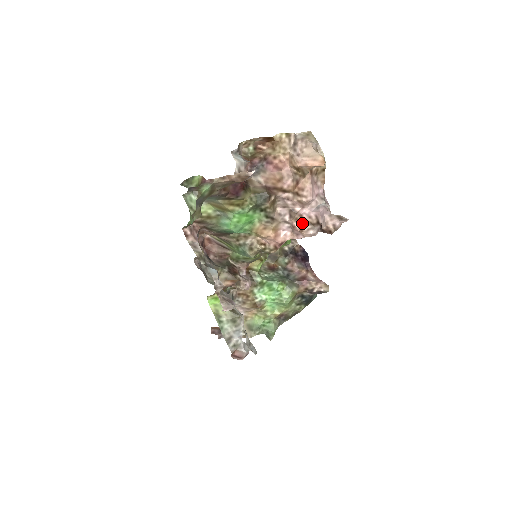
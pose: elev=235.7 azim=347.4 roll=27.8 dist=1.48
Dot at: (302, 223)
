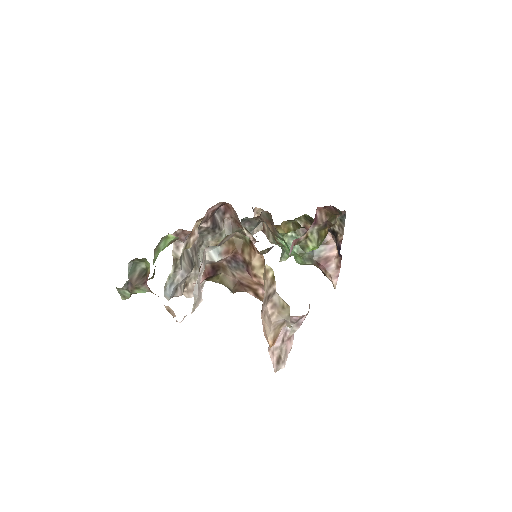
Dot at: occluded
